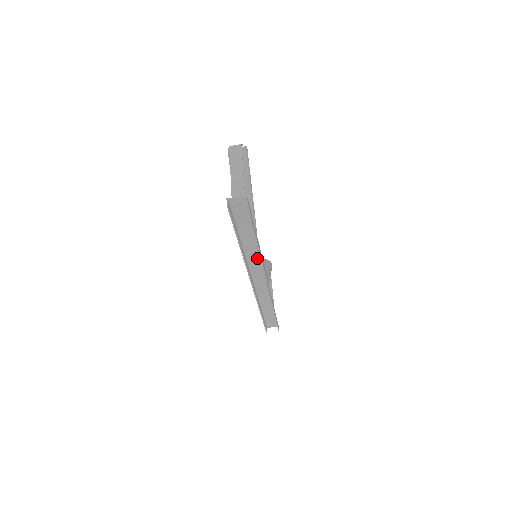
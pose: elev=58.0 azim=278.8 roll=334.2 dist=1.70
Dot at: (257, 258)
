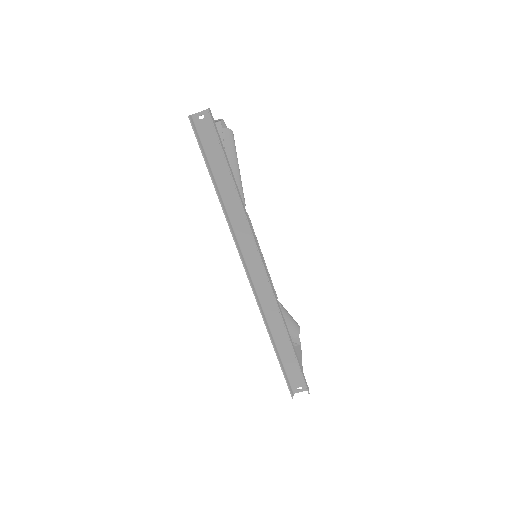
Dot at: (244, 223)
